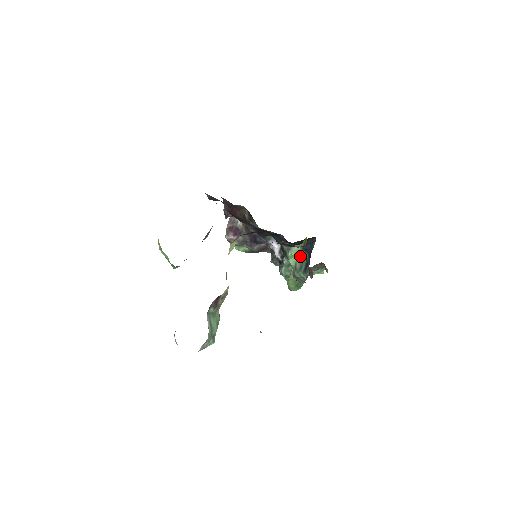
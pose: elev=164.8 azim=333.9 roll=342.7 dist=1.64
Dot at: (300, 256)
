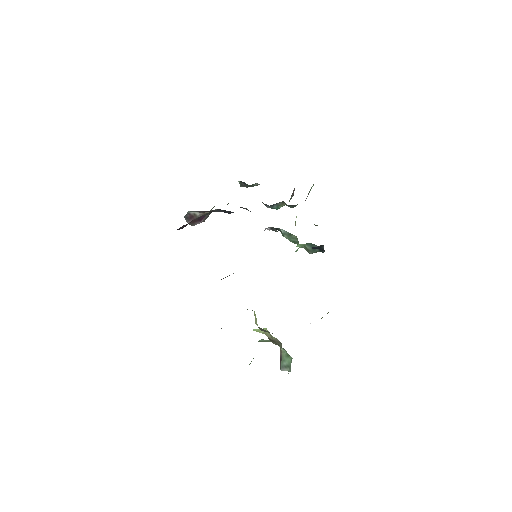
Dot at: occluded
